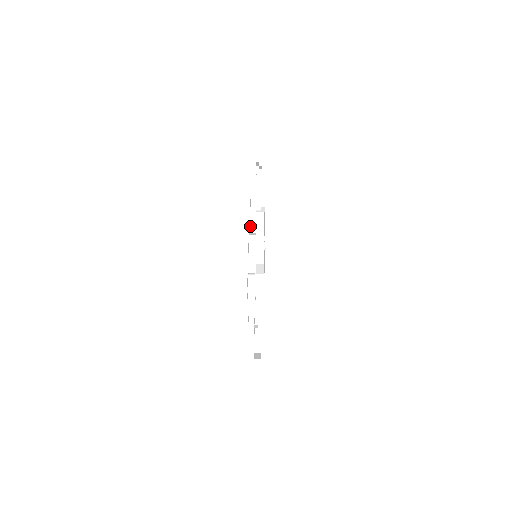
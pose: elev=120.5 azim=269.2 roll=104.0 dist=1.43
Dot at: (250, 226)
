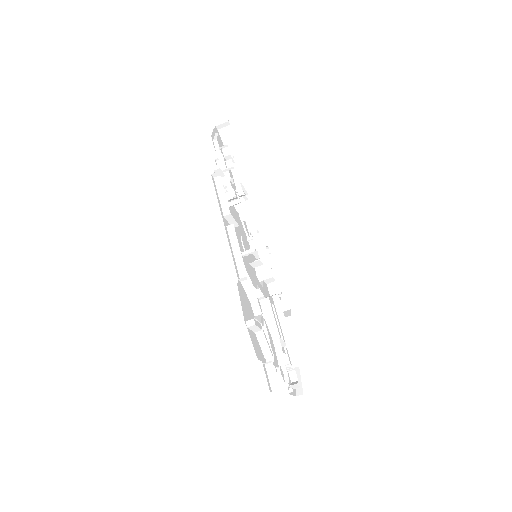
Dot at: (235, 259)
